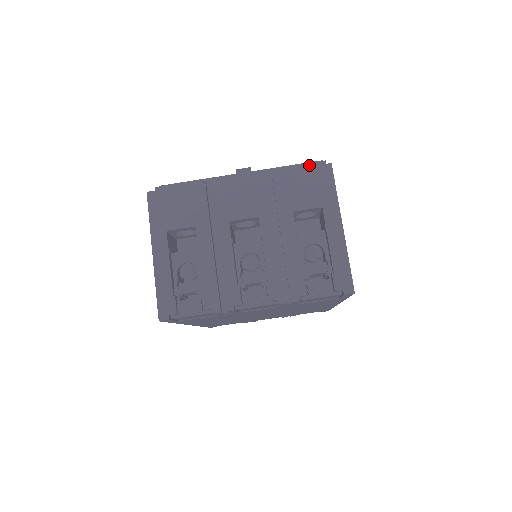
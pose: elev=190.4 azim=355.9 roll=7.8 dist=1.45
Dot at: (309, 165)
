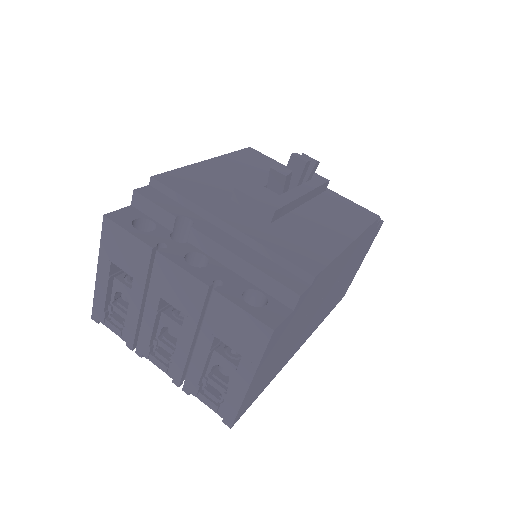
Dot at: (281, 286)
